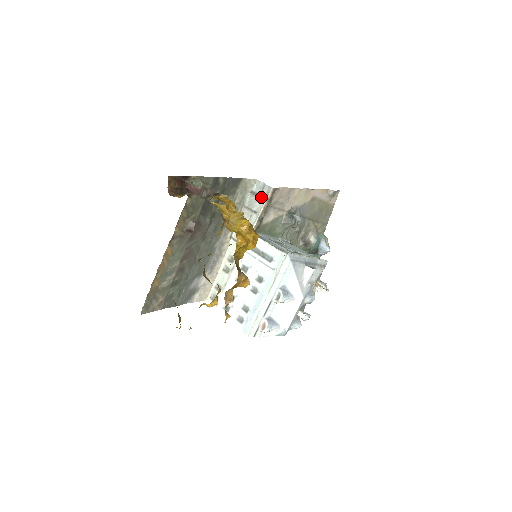
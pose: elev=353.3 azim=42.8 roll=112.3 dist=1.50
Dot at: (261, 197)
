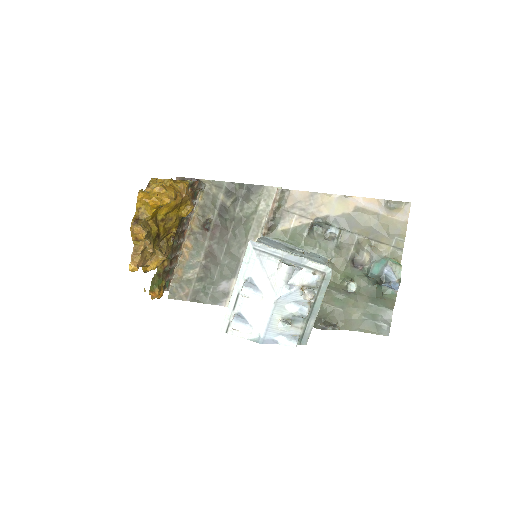
Dot at: occluded
